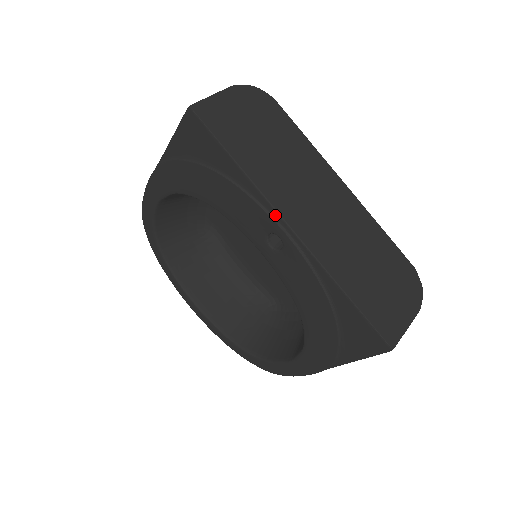
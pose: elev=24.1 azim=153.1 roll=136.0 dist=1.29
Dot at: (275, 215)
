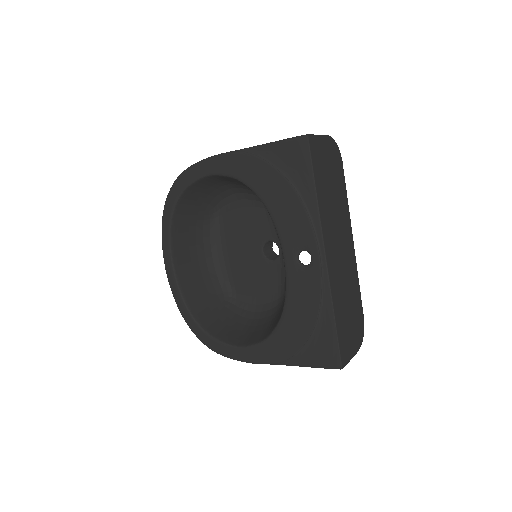
Dot at: (320, 241)
